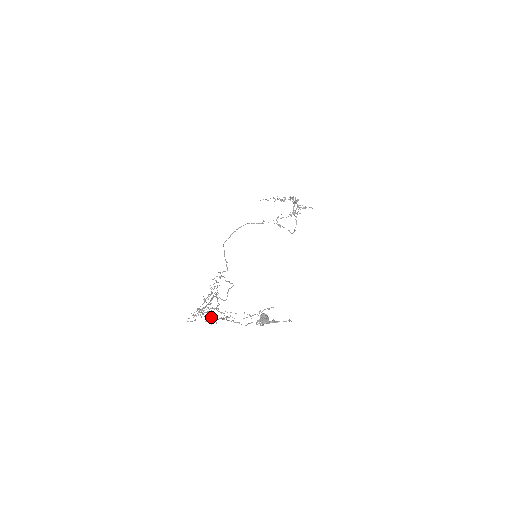
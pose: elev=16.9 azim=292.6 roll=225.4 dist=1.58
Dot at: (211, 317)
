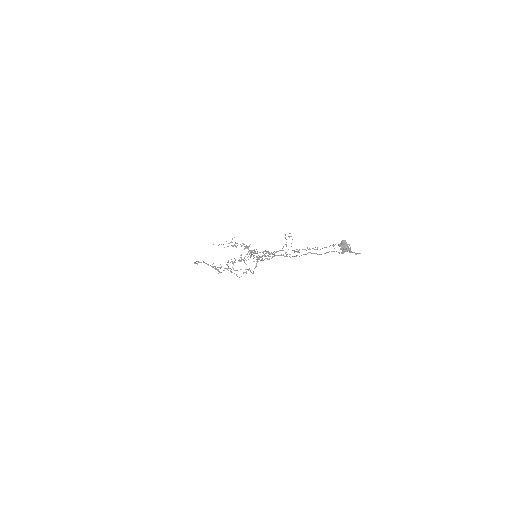
Dot at: occluded
